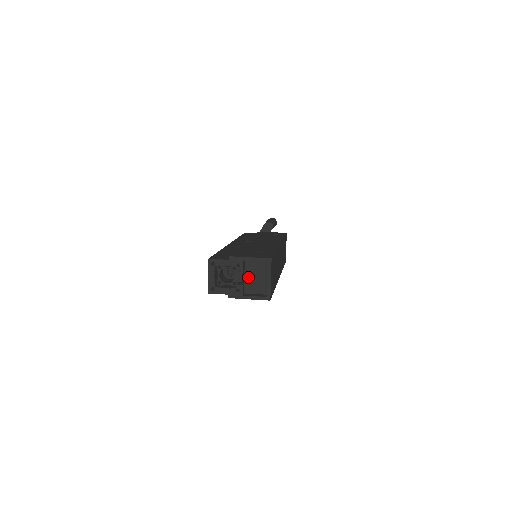
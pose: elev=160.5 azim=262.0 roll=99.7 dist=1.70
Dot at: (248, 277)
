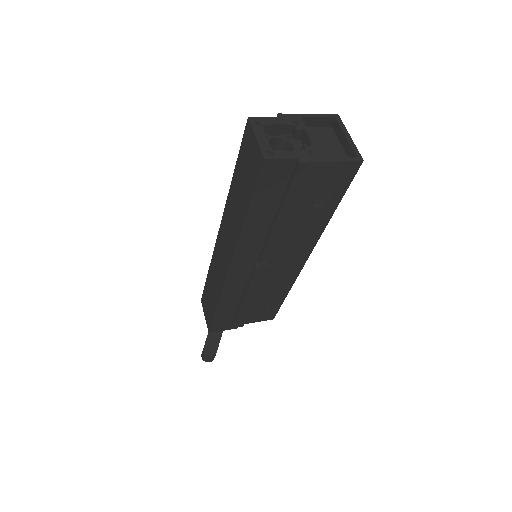
Dot at: occluded
